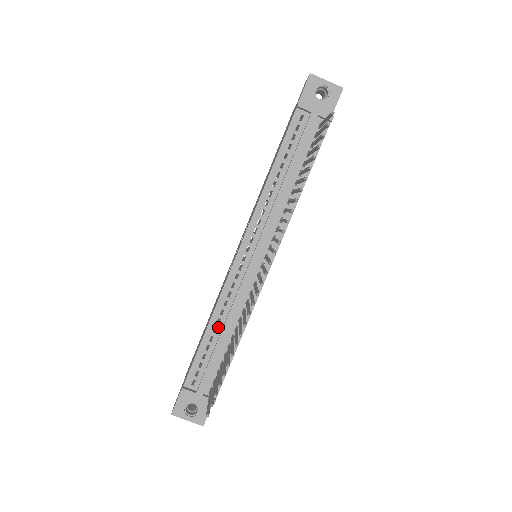
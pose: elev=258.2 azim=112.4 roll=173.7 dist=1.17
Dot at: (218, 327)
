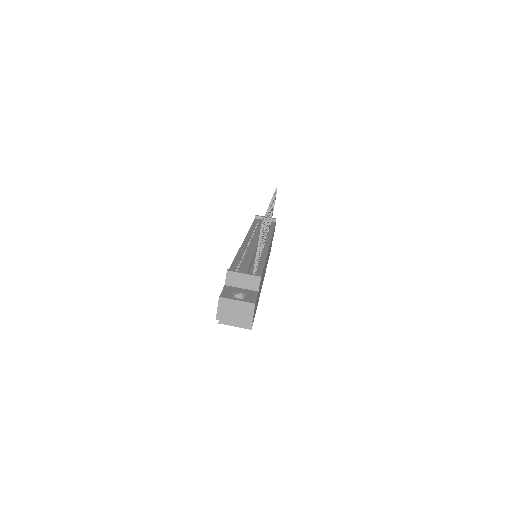
Dot at: (244, 257)
